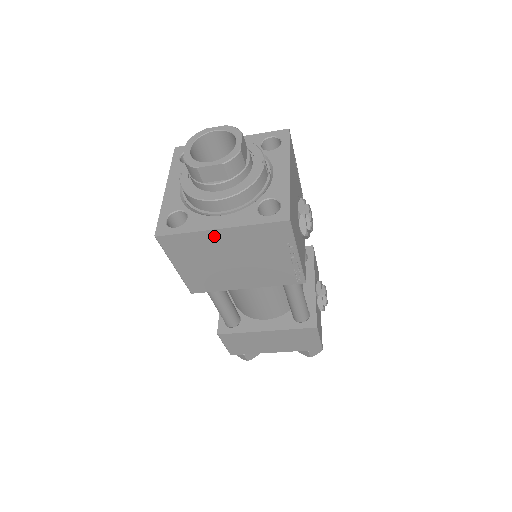
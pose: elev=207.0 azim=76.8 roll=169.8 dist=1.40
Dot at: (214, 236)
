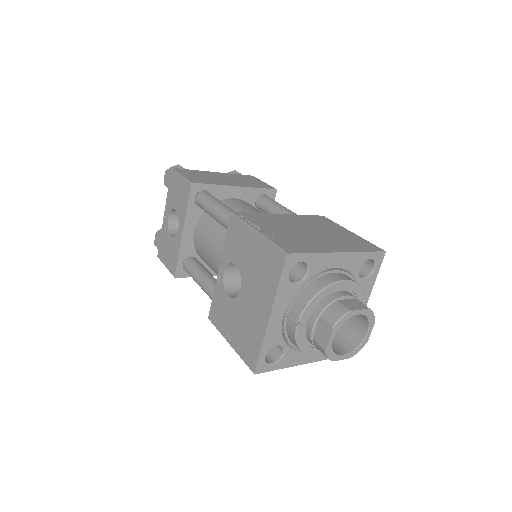
Dot at: occluded
